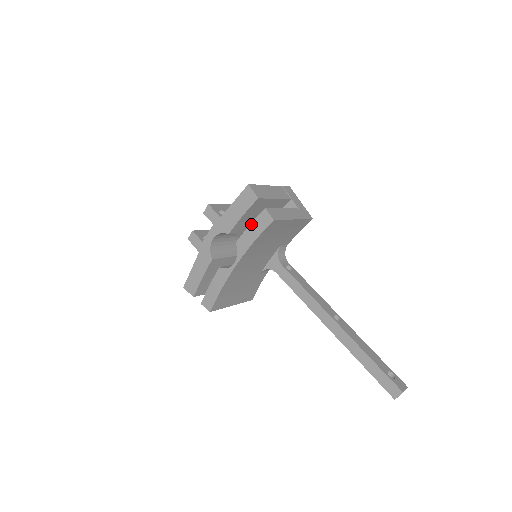
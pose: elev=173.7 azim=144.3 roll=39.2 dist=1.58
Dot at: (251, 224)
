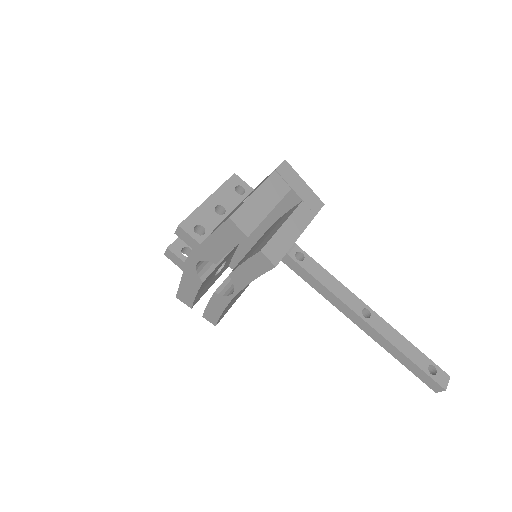
Dot at: (244, 263)
